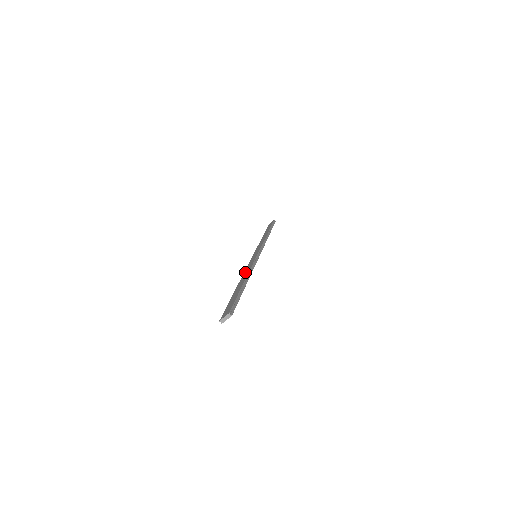
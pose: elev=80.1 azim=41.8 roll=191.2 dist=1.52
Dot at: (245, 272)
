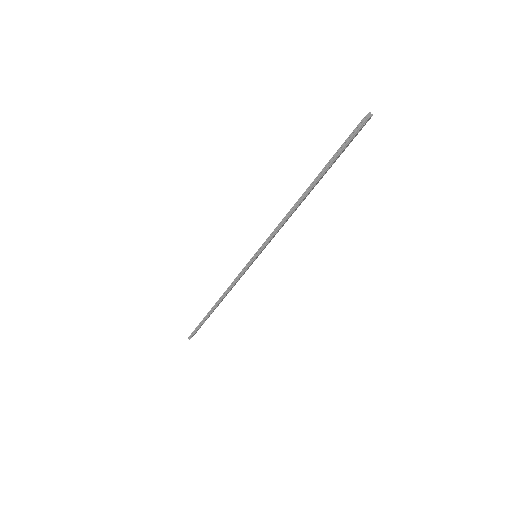
Dot at: (284, 217)
